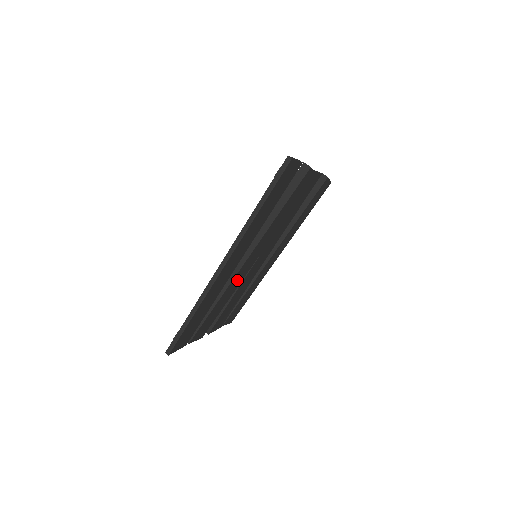
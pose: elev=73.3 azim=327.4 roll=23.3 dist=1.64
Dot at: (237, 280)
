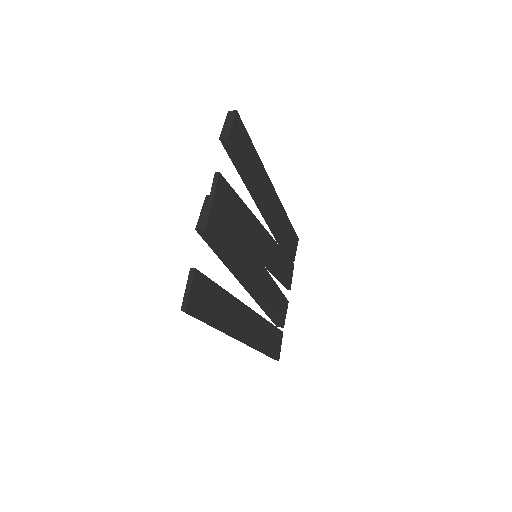
Dot at: (264, 286)
